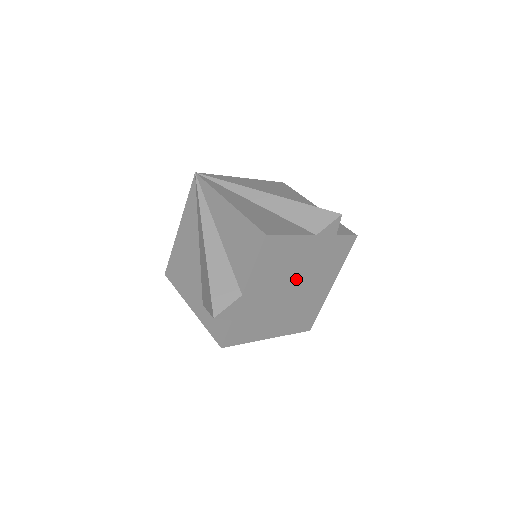
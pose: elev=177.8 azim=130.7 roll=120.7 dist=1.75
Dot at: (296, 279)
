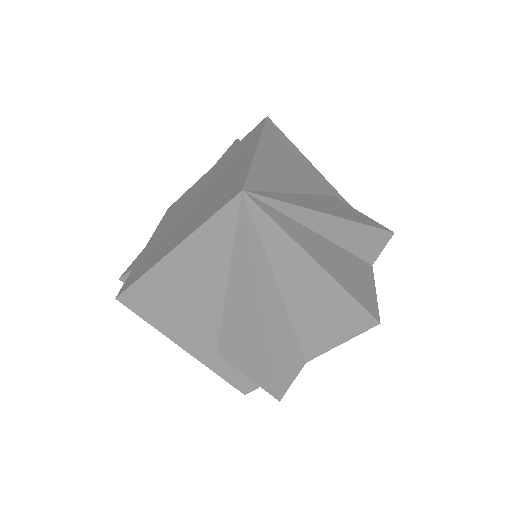
Dot at: occluded
